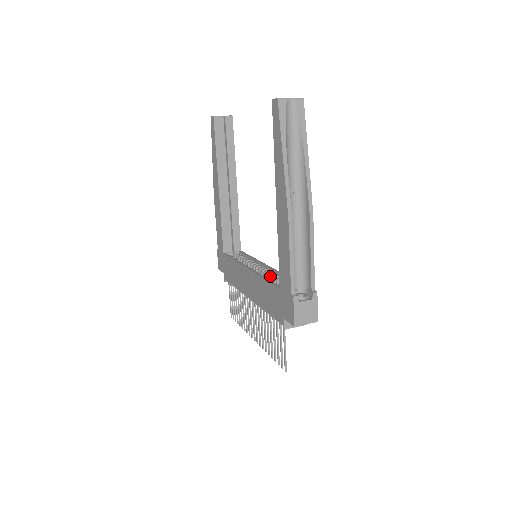
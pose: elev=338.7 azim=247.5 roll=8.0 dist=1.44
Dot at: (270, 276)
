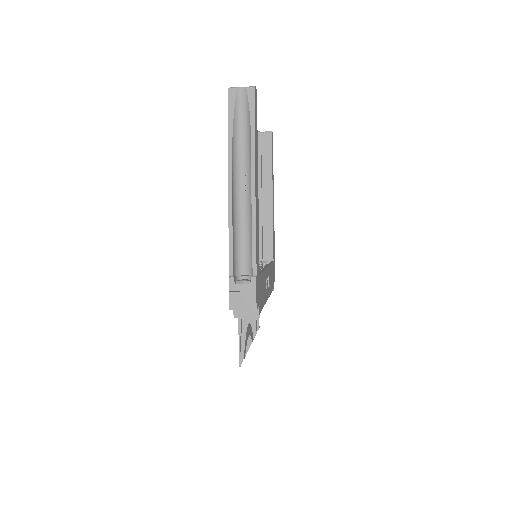
Dot at: occluded
